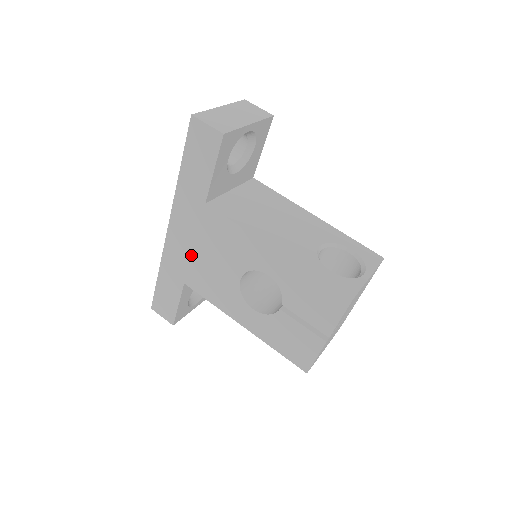
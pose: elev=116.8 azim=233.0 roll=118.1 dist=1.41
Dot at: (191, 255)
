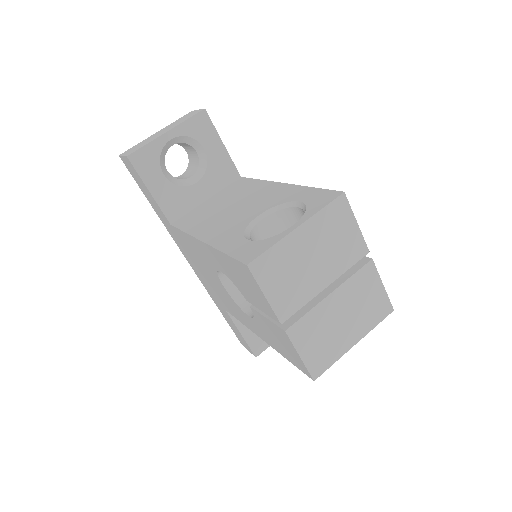
Dot at: (205, 279)
